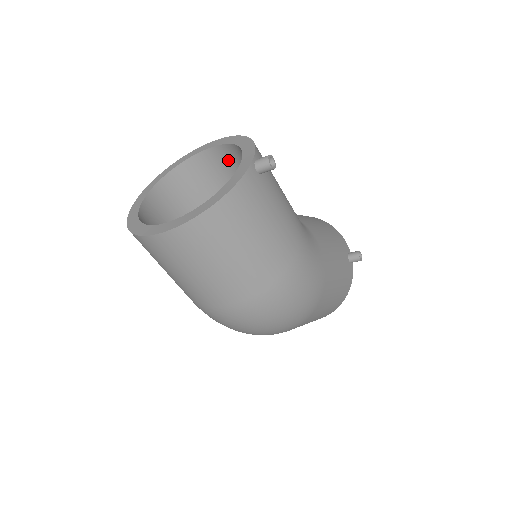
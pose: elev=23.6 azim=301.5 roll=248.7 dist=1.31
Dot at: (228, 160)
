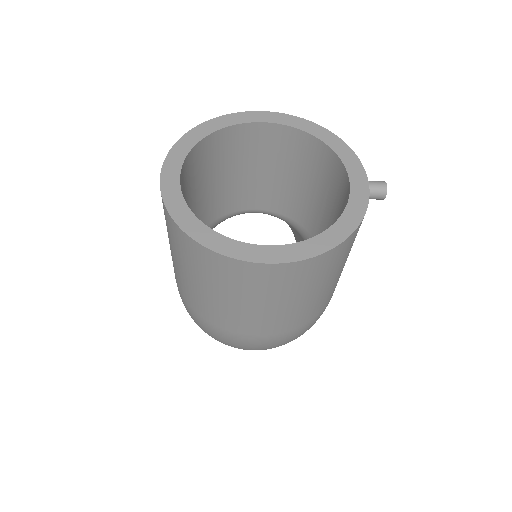
Dot at: (282, 144)
